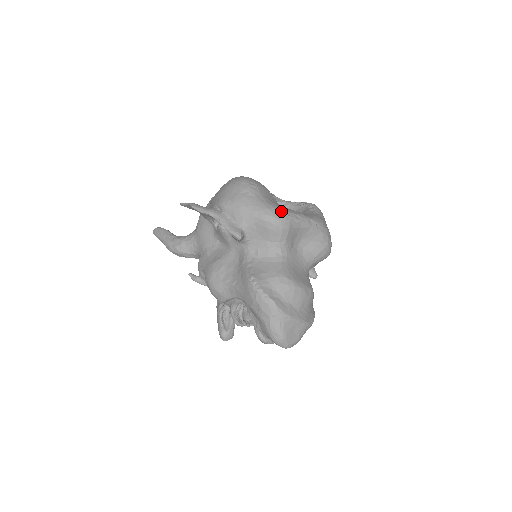
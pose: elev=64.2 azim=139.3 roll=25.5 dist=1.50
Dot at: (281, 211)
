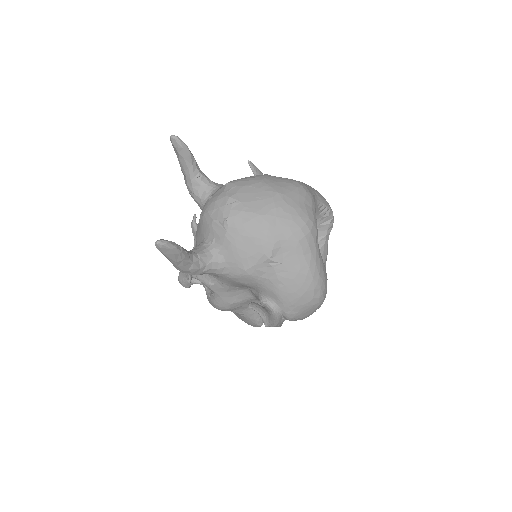
Dot at: occluded
